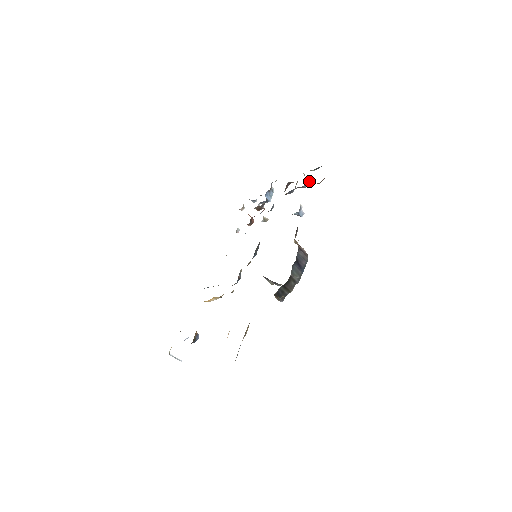
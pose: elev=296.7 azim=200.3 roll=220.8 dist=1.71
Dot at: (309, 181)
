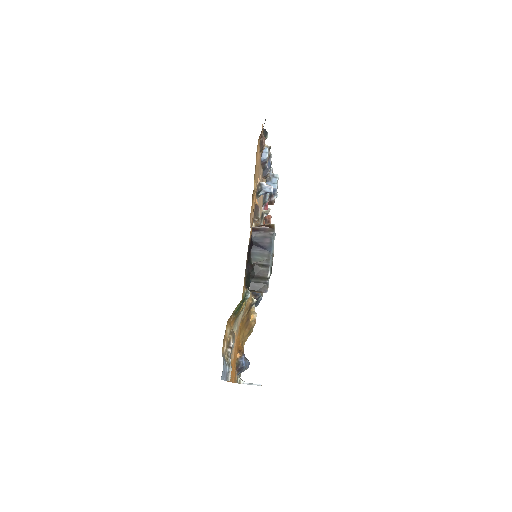
Dot at: (264, 152)
